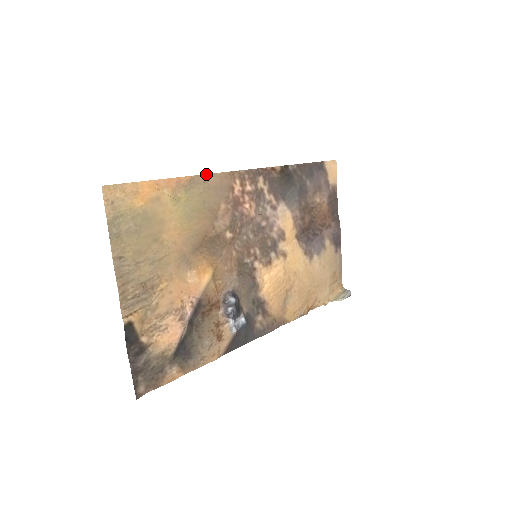
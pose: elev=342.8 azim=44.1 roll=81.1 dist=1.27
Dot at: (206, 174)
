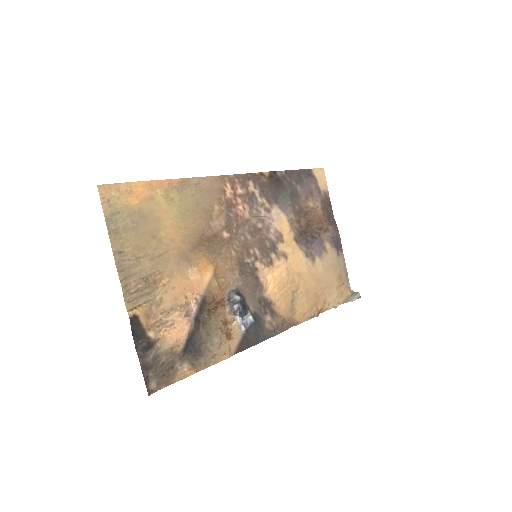
Dot at: (196, 177)
